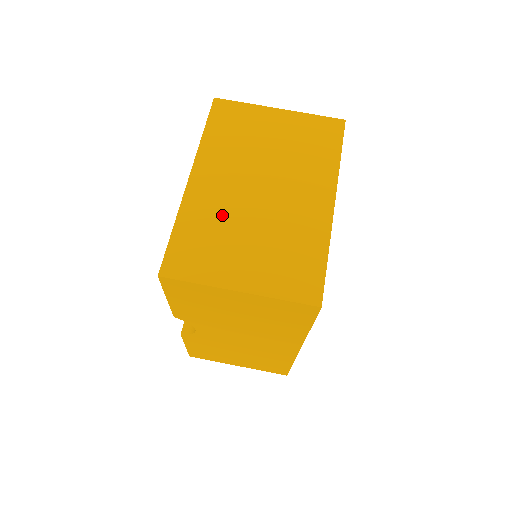
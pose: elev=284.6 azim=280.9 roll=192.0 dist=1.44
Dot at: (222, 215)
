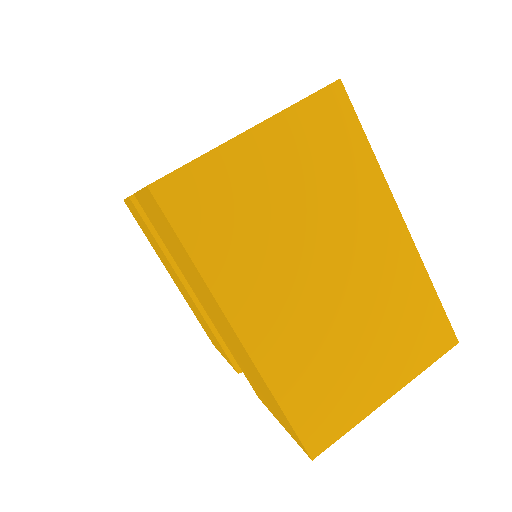
Dot at: (313, 344)
